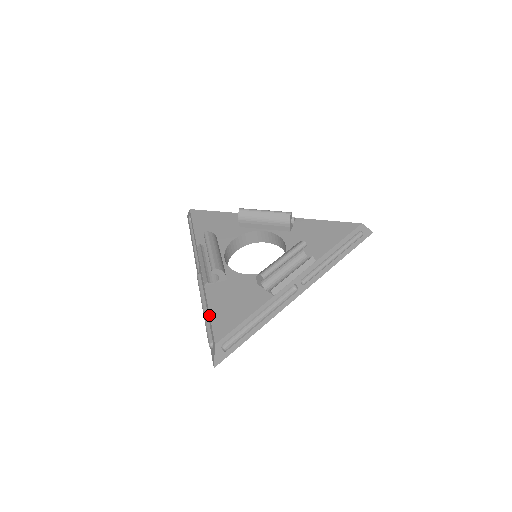
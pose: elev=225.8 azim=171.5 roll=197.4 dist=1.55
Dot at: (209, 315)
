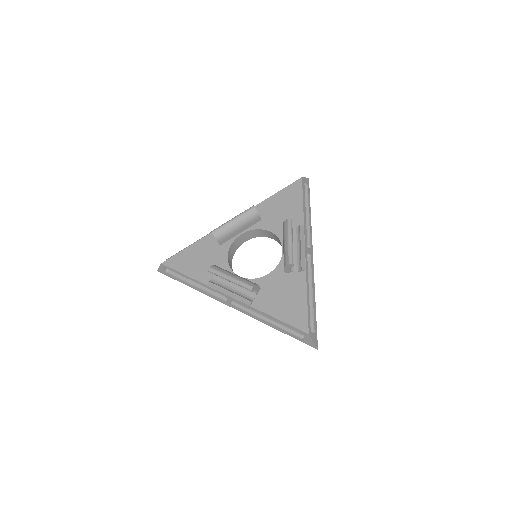
Dot at: (280, 321)
